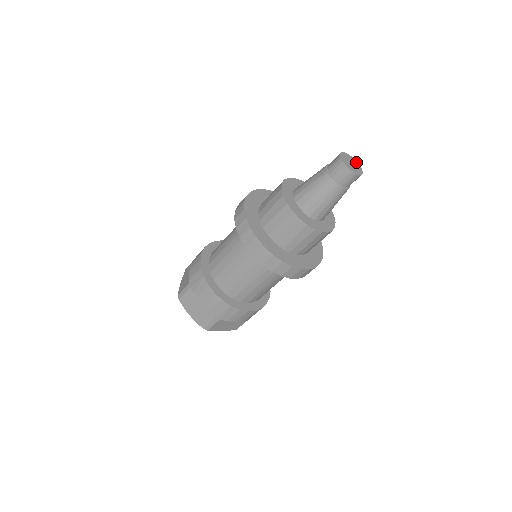
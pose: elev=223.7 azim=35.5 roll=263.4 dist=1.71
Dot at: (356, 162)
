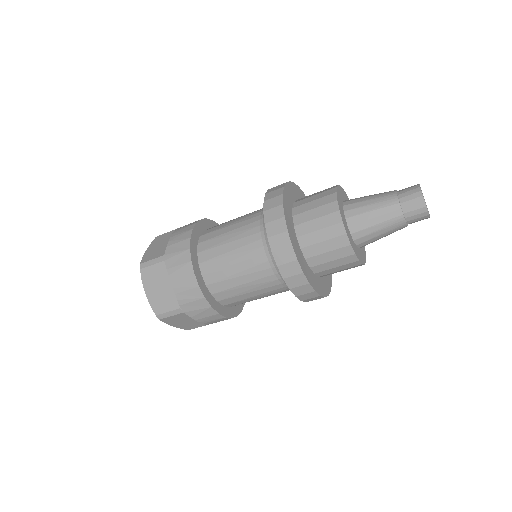
Dot at: occluded
